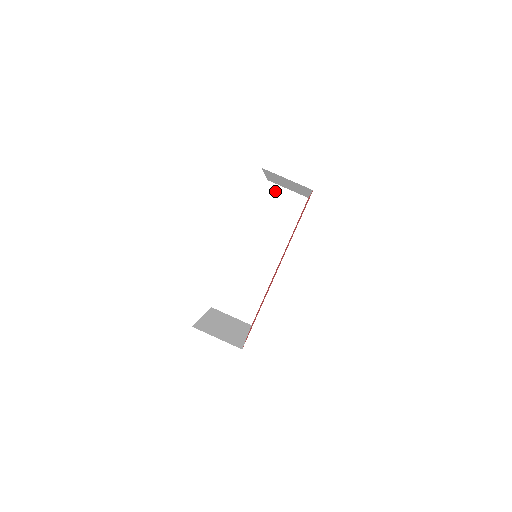
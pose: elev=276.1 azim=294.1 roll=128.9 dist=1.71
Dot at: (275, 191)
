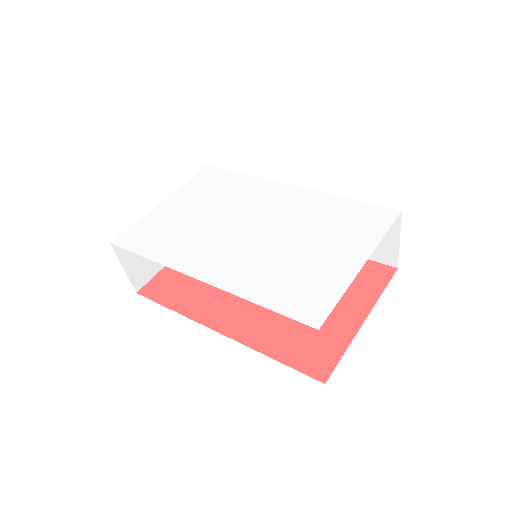
Dot at: occluded
